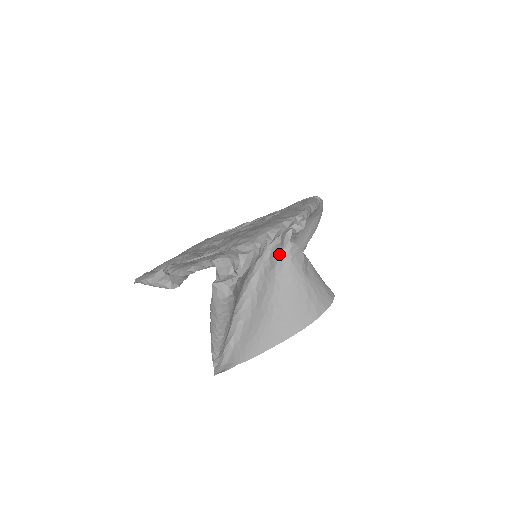
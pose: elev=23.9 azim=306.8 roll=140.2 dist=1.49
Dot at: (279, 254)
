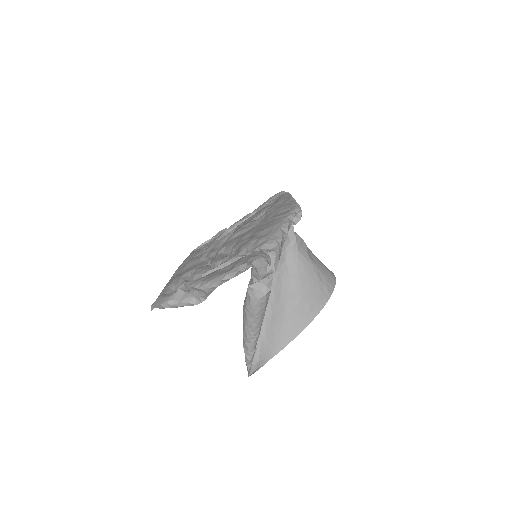
Dot at: (286, 247)
